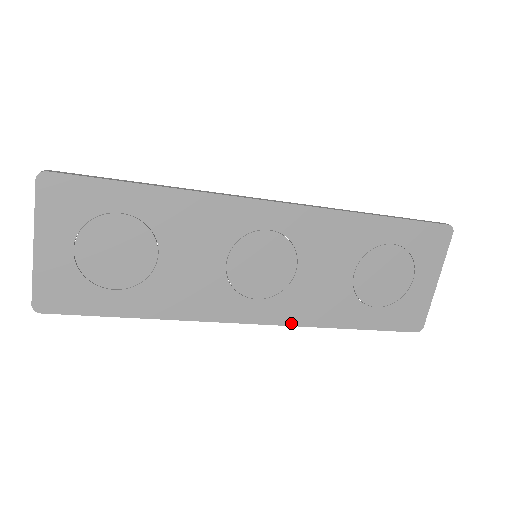
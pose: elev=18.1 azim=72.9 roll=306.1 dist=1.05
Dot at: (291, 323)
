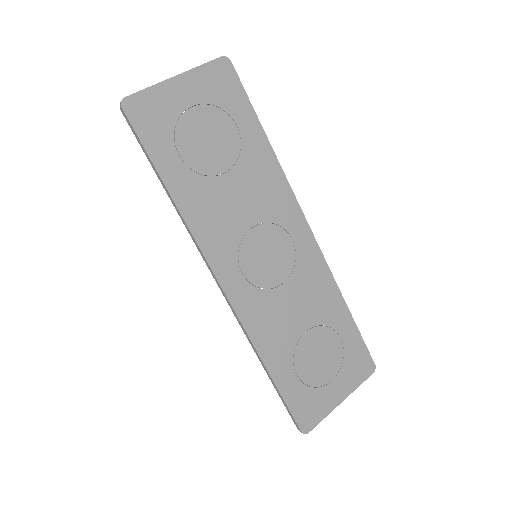
Dot at: (243, 320)
